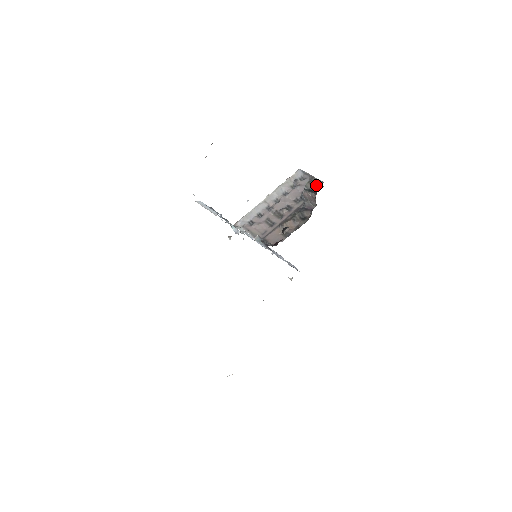
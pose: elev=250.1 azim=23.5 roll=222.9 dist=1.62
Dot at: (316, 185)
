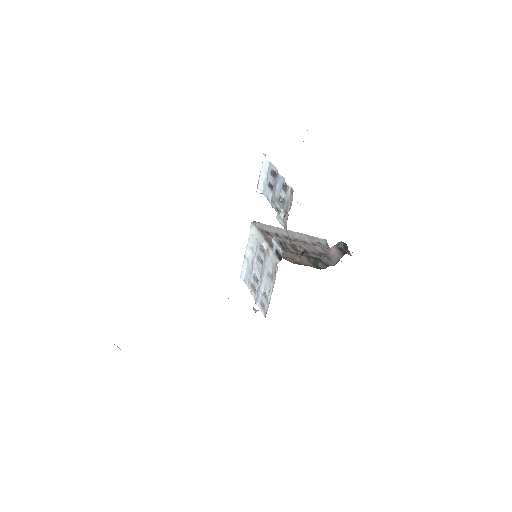
Dot at: (347, 250)
